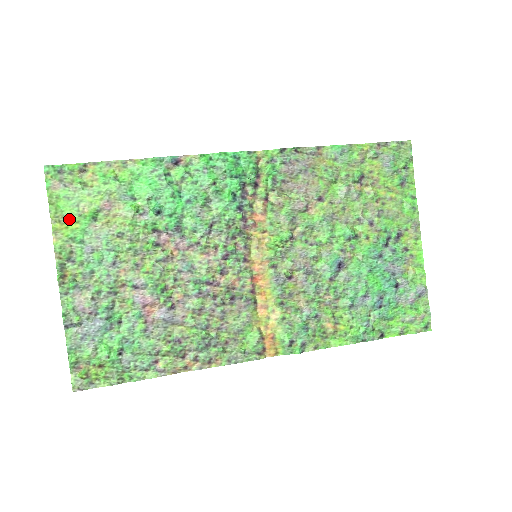
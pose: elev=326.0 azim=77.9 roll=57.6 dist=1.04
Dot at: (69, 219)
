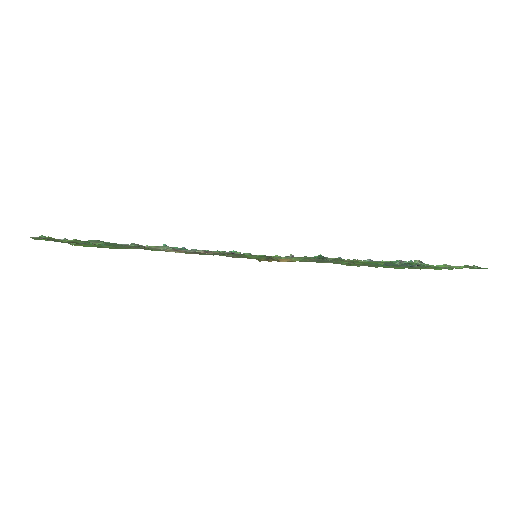
Dot at: (90, 245)
